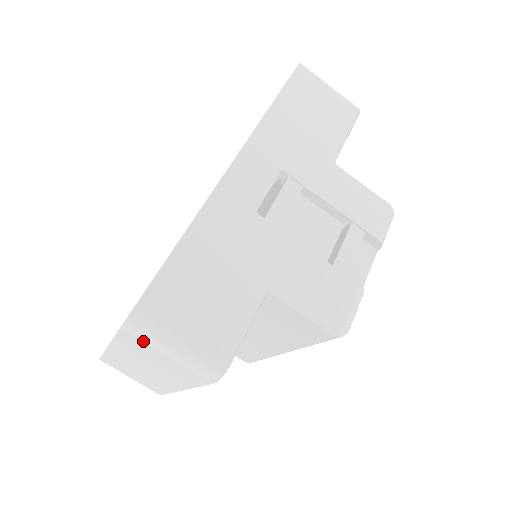
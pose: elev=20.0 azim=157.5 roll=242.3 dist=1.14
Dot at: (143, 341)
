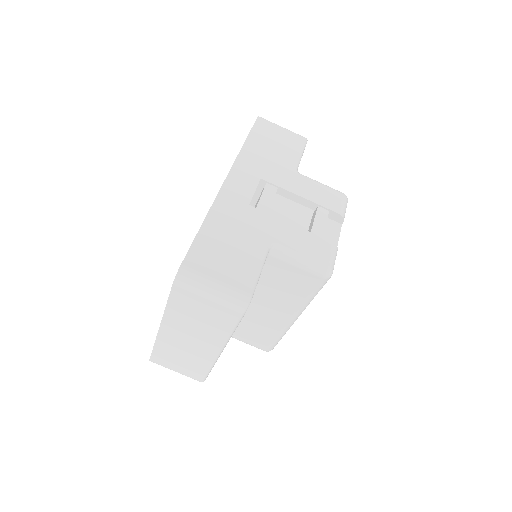
Dot at: (190, 290)
